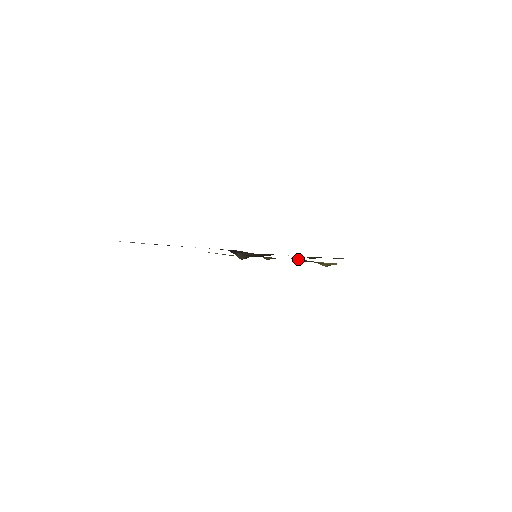
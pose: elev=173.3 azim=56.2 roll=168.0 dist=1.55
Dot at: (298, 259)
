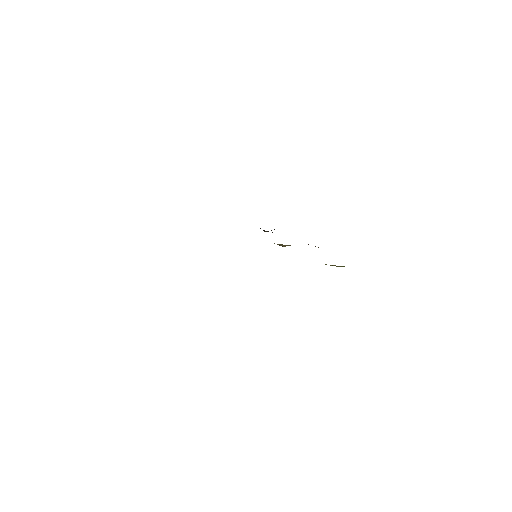
Dot at: occluded
